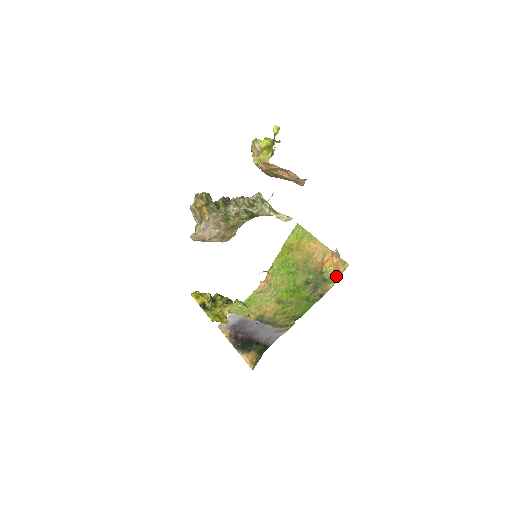
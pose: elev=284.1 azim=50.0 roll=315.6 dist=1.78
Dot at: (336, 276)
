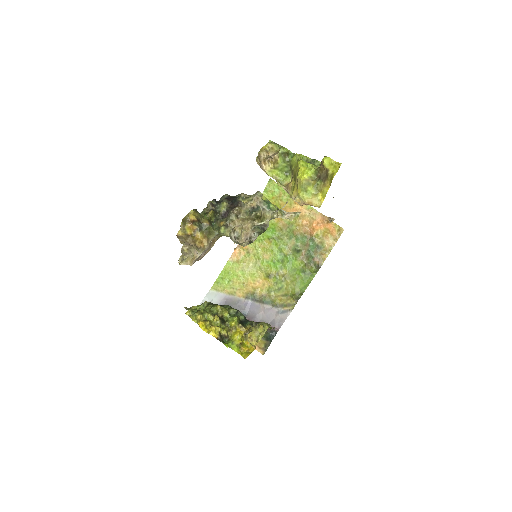
Dot at: (331, 243)
